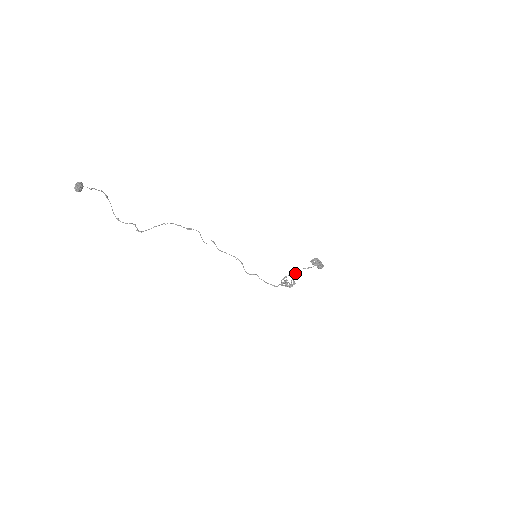
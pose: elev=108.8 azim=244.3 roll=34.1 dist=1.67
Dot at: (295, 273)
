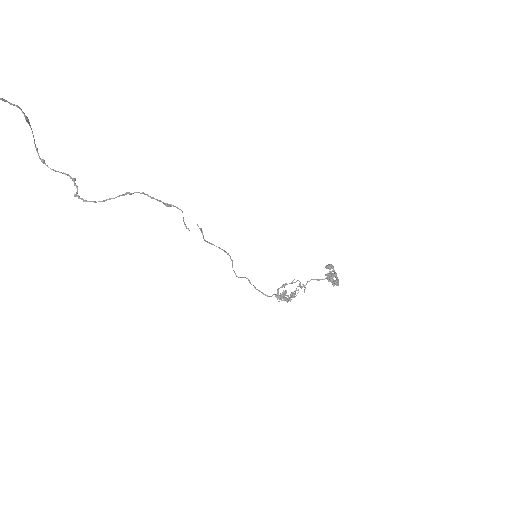
Dot at: (300, 285)
